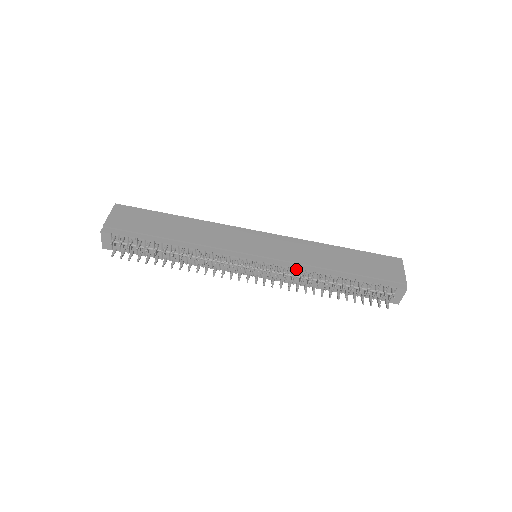
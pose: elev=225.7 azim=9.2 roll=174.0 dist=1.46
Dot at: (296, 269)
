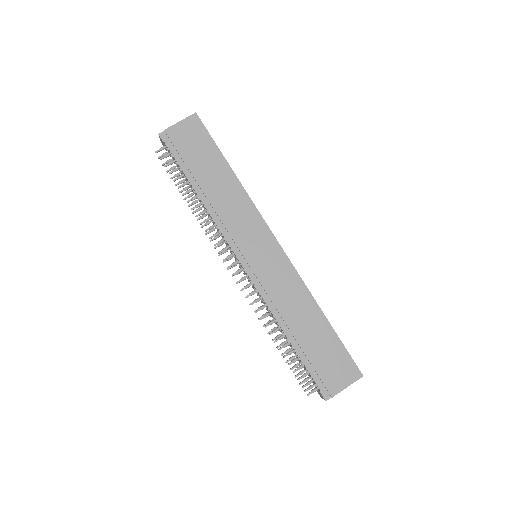
Dot at: (263, 300)
